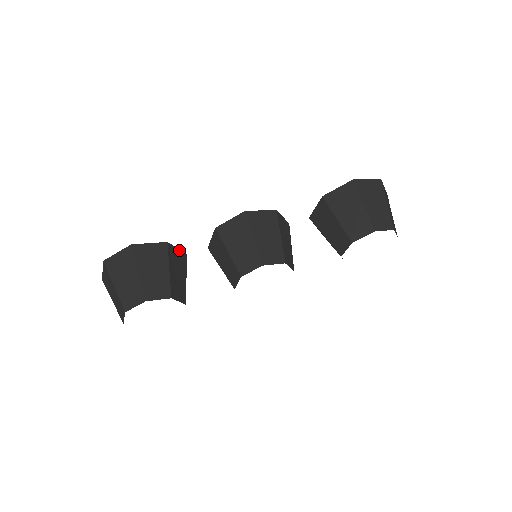
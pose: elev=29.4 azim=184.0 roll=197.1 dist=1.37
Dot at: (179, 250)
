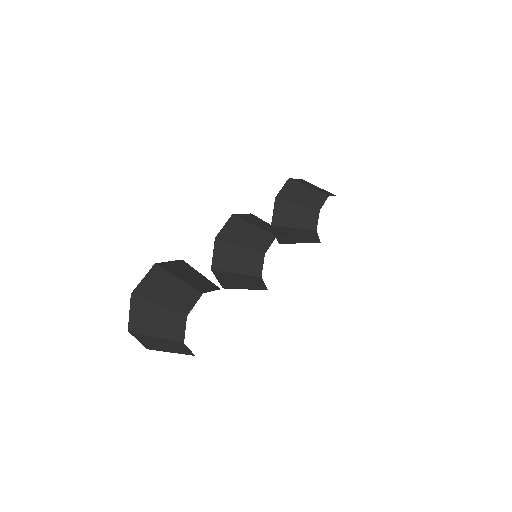
Dot at: occluded
